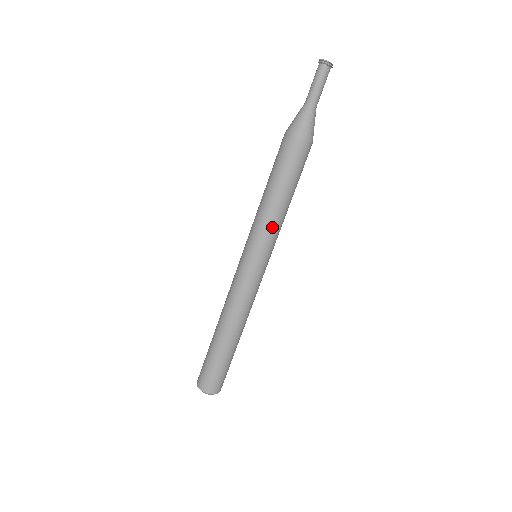
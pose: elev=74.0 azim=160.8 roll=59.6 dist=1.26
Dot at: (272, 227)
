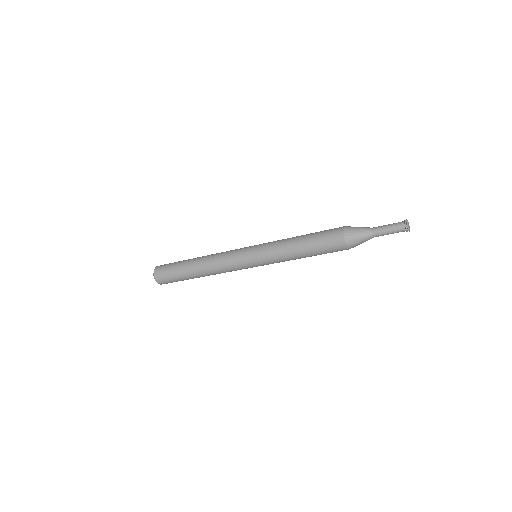
Dot at: (281, 261)
